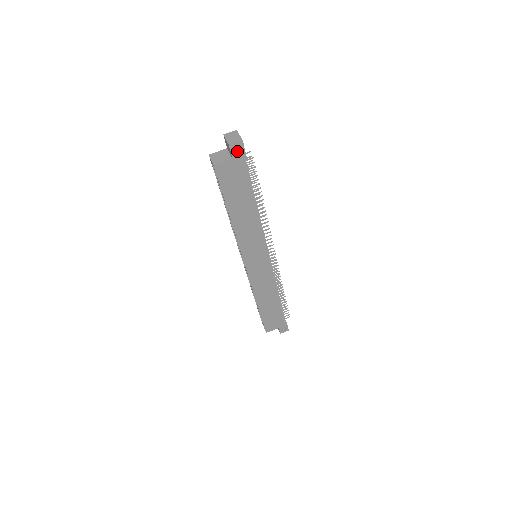
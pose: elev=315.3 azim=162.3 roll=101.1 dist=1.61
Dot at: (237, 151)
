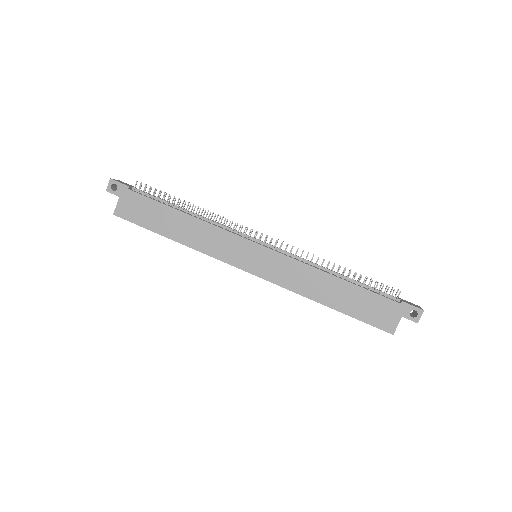
Dot at: (117, 189)
